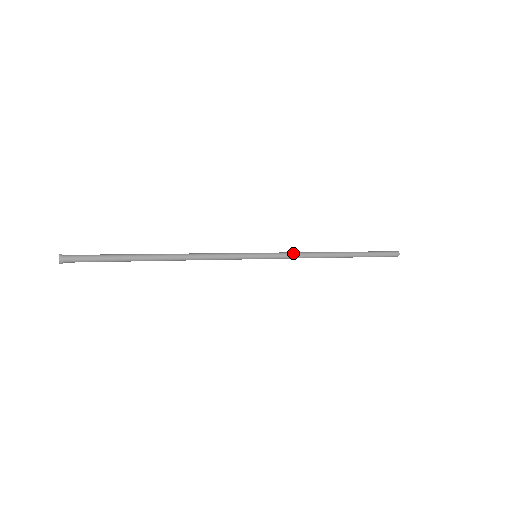
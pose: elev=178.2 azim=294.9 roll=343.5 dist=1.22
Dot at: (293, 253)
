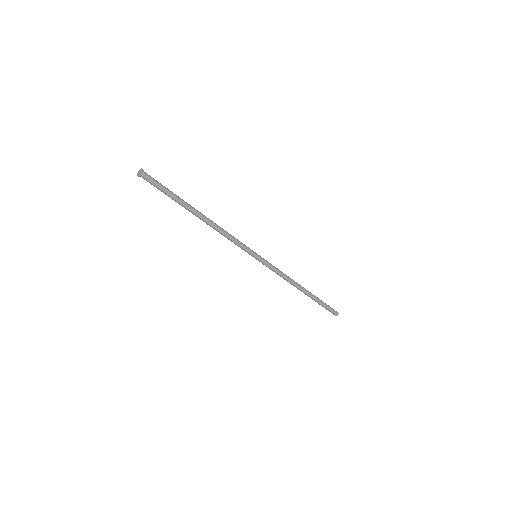
Dot at: (277, 269)
